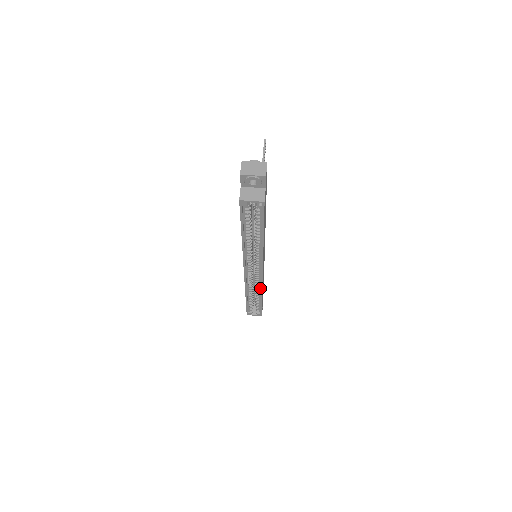
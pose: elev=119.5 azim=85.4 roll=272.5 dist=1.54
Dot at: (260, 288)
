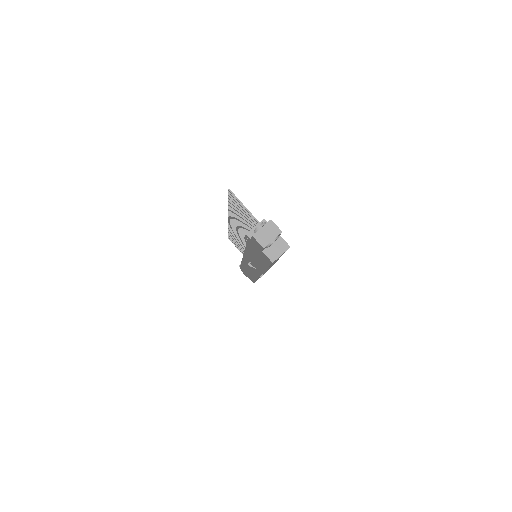
Dot at: occluded
